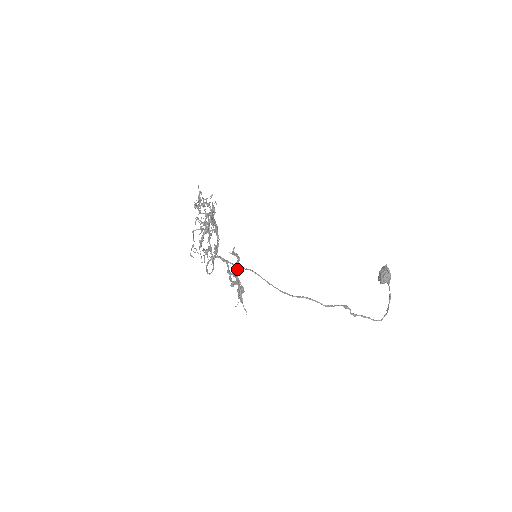
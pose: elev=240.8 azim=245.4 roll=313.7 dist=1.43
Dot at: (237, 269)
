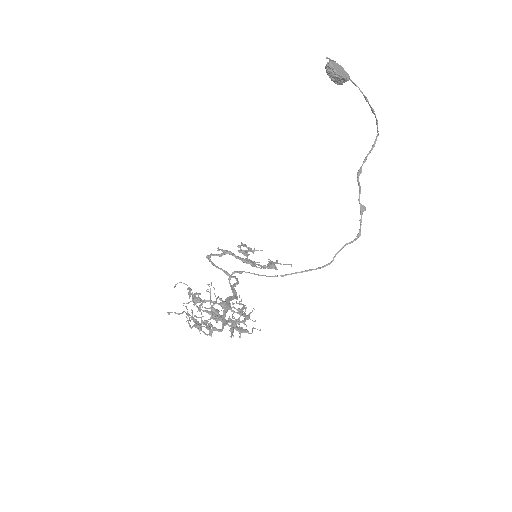
Dot at: occluded
